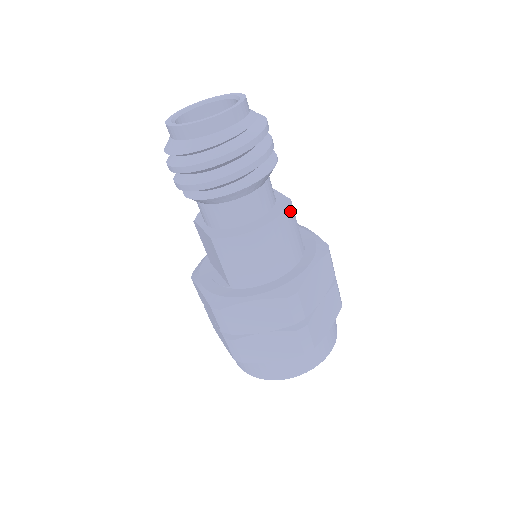
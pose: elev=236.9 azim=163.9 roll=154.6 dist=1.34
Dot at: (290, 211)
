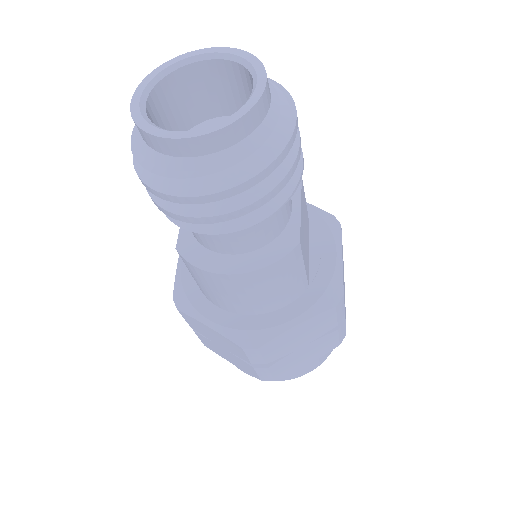
Dot at: (290, 259)
